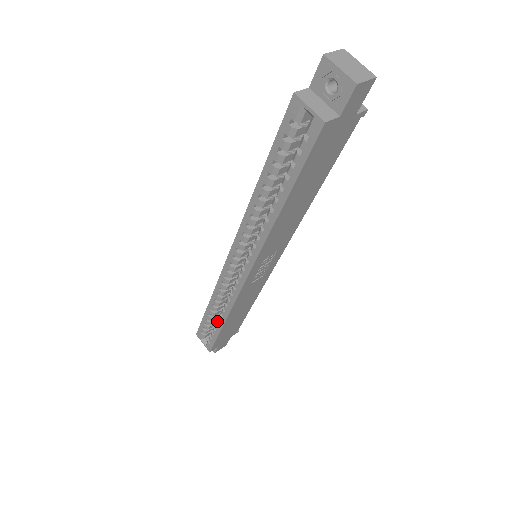
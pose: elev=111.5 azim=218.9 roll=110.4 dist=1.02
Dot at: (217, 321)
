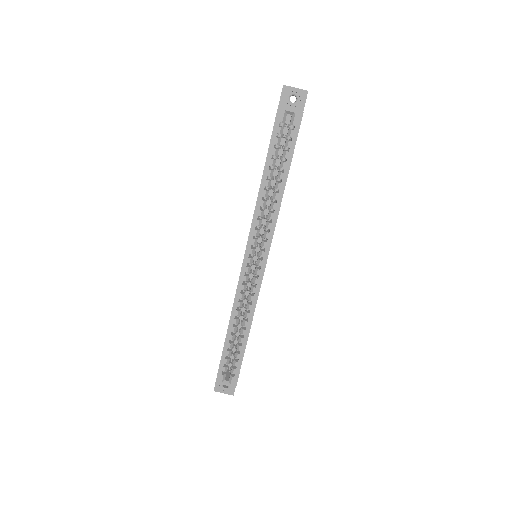
Dot at: (240, 339)
